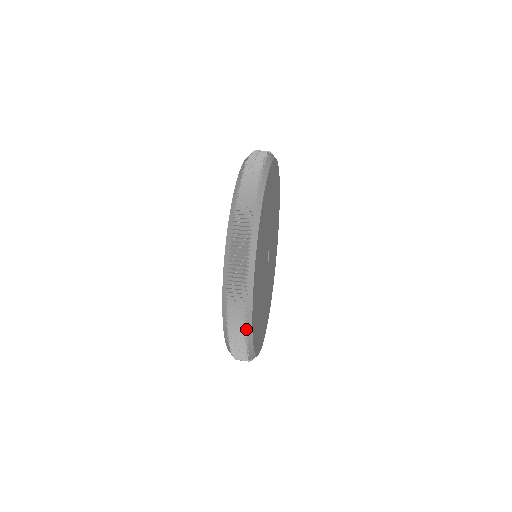
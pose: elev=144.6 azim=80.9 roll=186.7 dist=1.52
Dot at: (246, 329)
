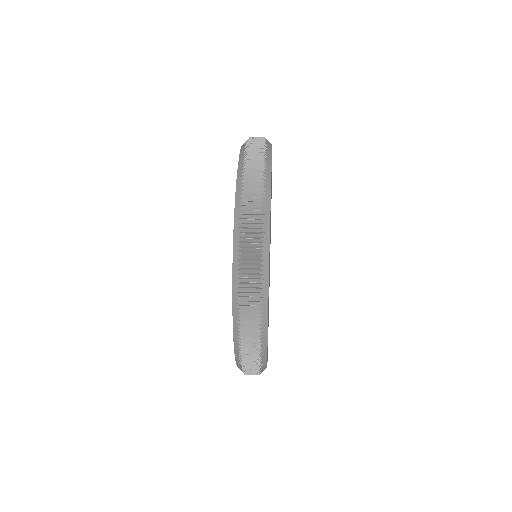
Dot at: (261, 316)
